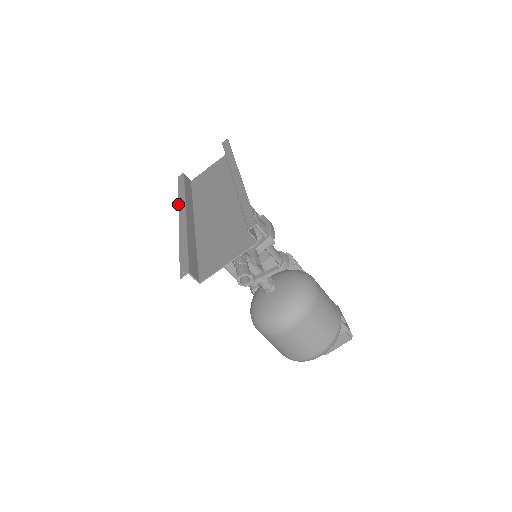
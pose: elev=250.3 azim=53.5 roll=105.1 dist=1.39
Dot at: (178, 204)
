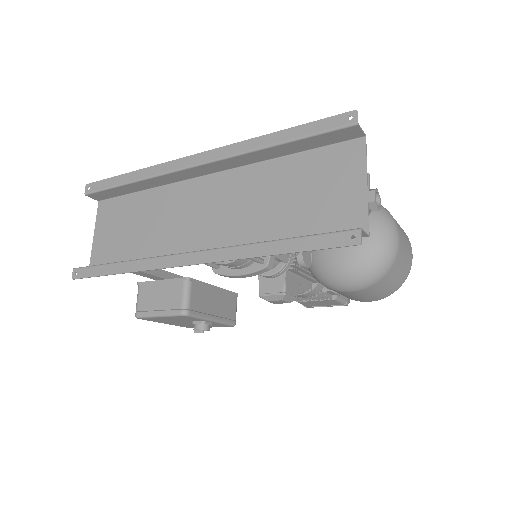
Dot at: occluded
